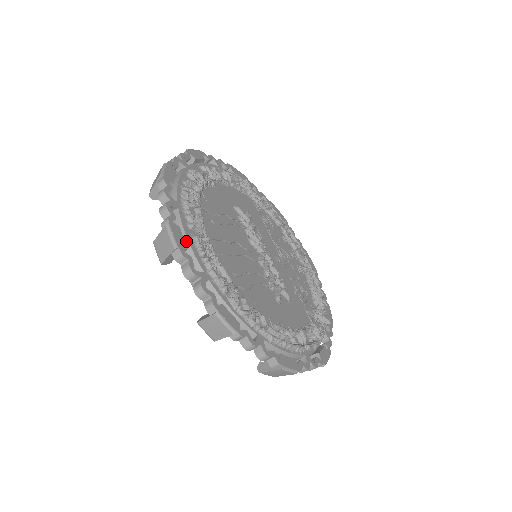
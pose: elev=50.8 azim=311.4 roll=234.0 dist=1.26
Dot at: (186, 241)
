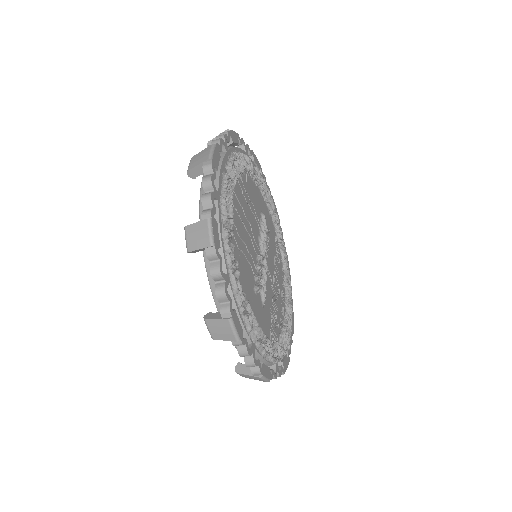
Dot at: (219, 168)
